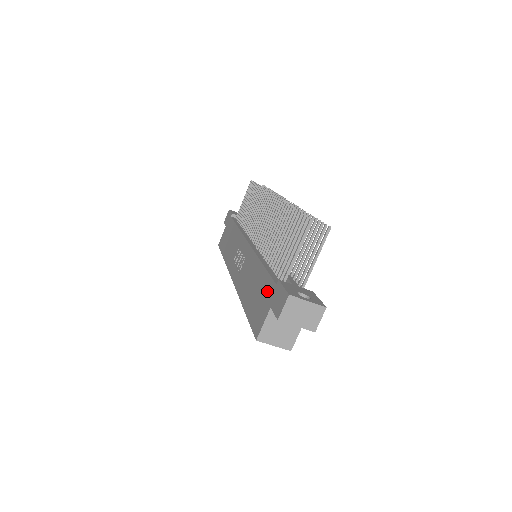
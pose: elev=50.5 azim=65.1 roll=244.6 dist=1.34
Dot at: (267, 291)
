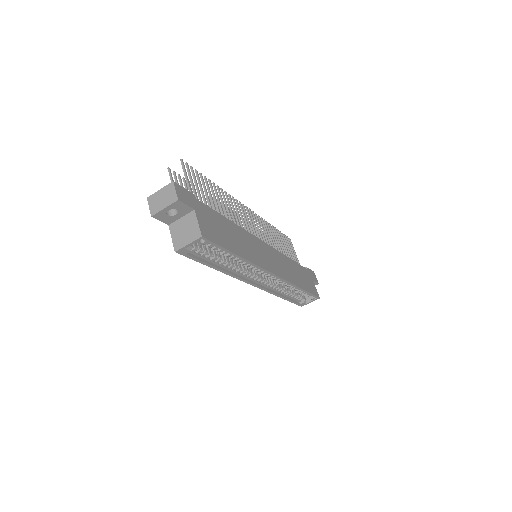
Dot at: occluded
